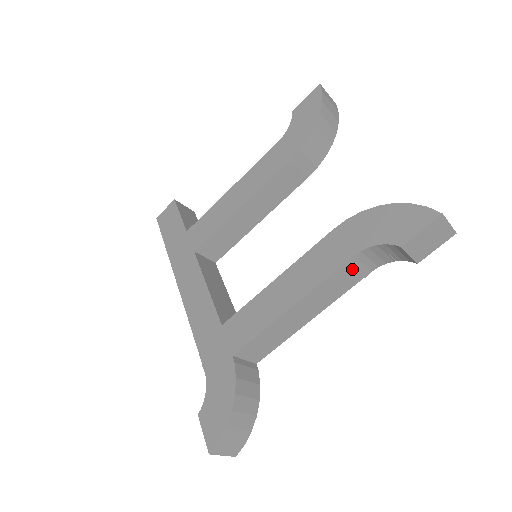
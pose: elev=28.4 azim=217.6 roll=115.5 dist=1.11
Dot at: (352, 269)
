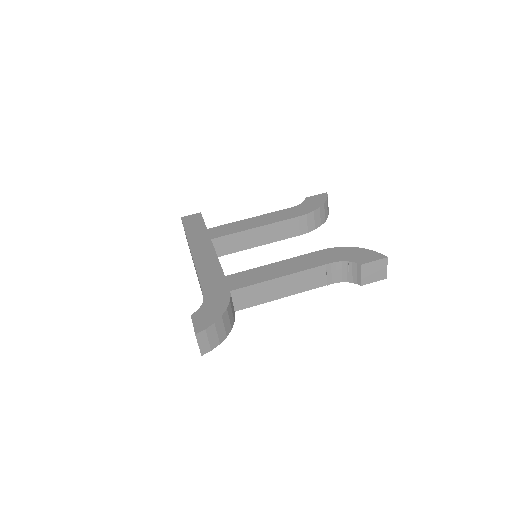
Dot at: (325, 273)
